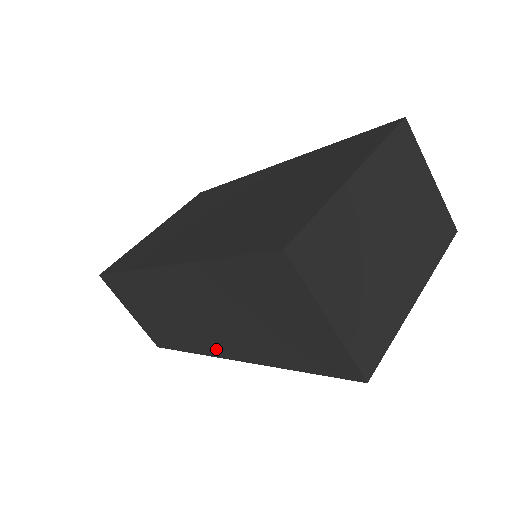
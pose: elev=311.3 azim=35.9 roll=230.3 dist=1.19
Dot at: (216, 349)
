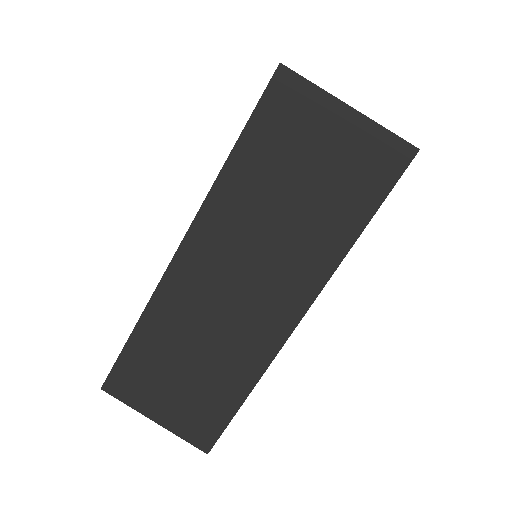
Dot at: (276, 329)
